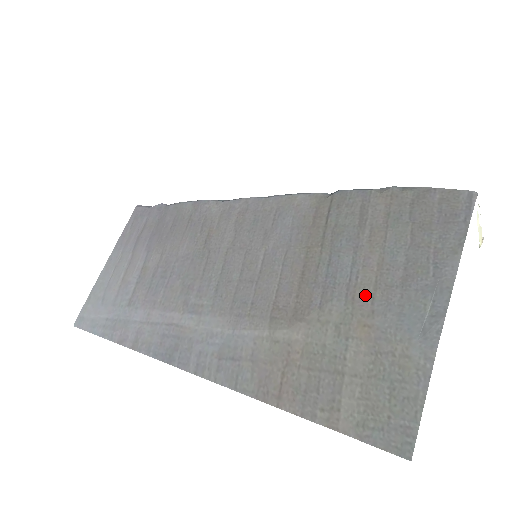
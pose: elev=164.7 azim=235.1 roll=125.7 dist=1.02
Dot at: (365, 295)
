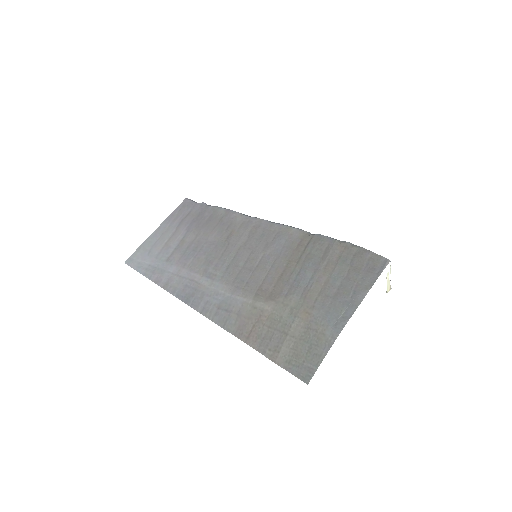
Dot at: (312, 297)
